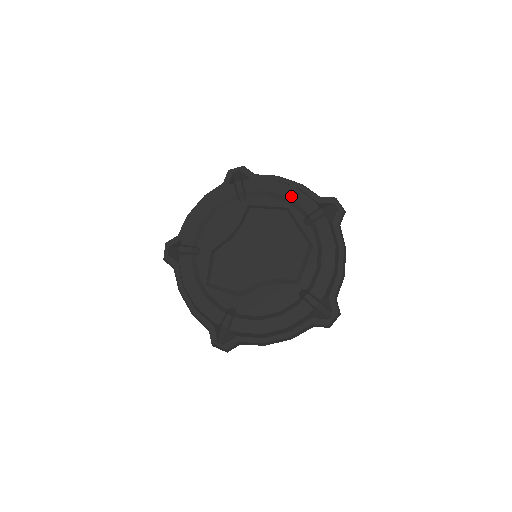
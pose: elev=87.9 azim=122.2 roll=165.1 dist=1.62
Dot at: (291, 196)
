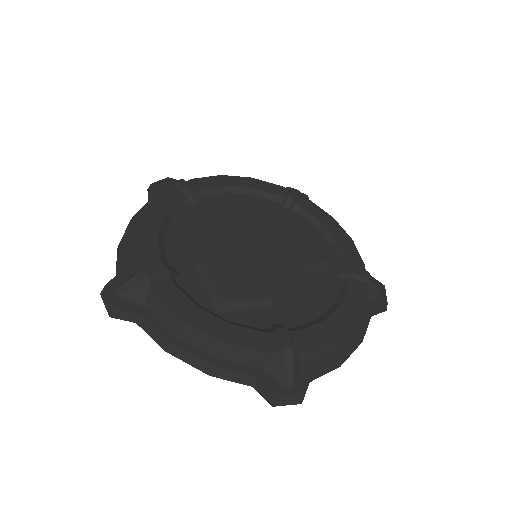
Dot at: (252, 186)
